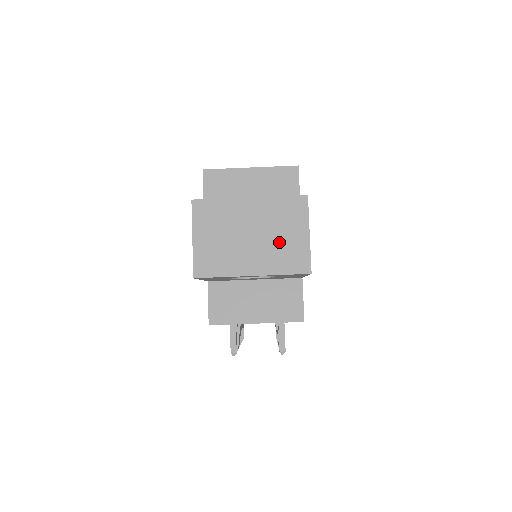
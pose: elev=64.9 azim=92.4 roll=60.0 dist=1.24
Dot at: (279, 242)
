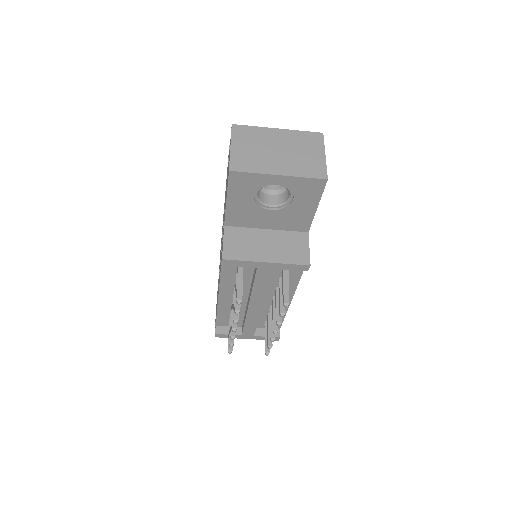
Dot at: (301, 157)
